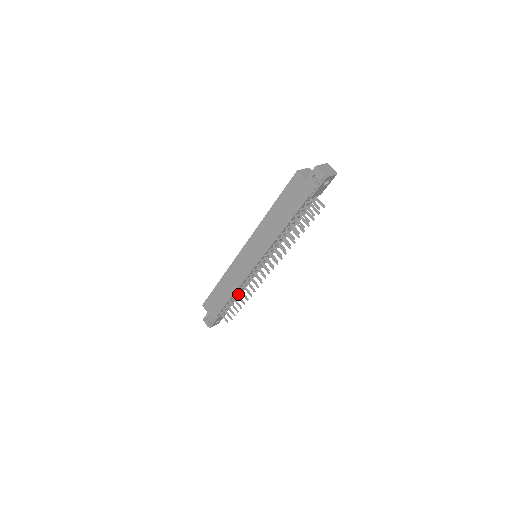
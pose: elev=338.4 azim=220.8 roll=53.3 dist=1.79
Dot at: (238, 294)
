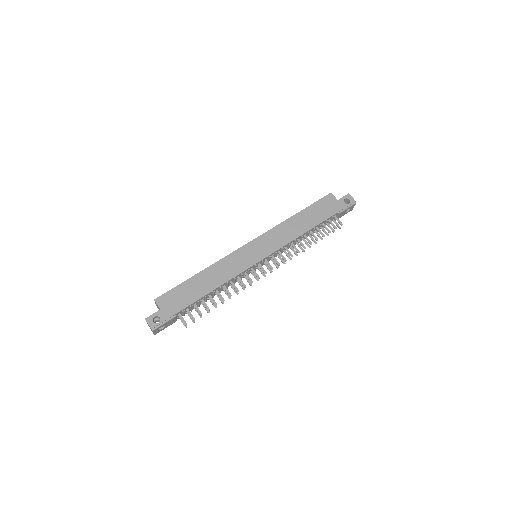
Dot at: (214, 294)
